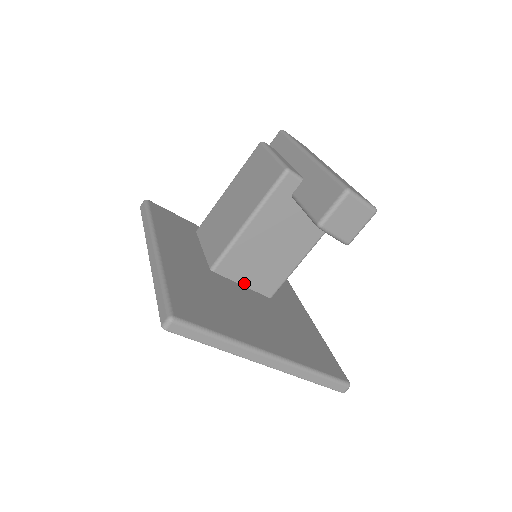
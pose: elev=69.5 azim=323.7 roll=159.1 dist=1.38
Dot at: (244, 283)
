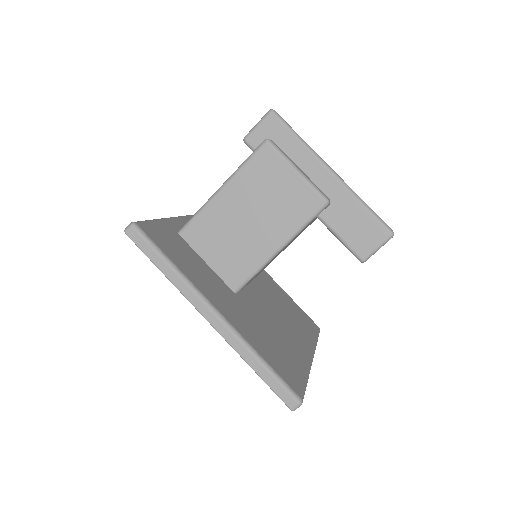
Dot at: occluded
